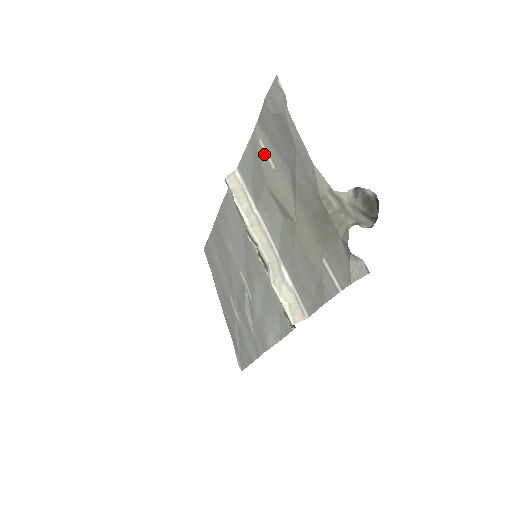
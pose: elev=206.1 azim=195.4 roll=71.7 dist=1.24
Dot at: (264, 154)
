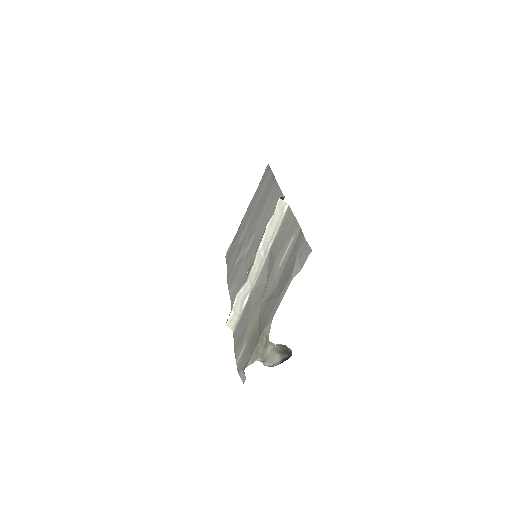
Dot at: (286, 249)
